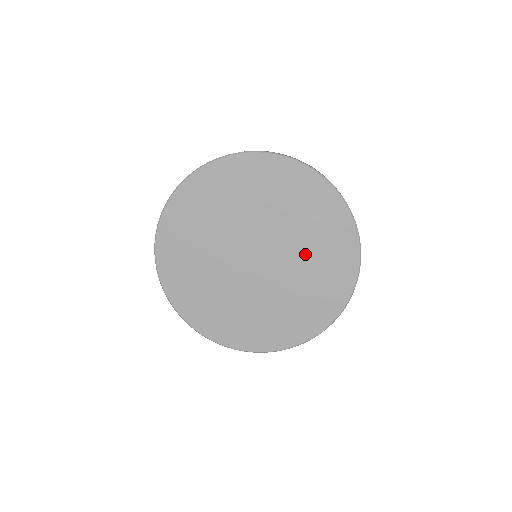
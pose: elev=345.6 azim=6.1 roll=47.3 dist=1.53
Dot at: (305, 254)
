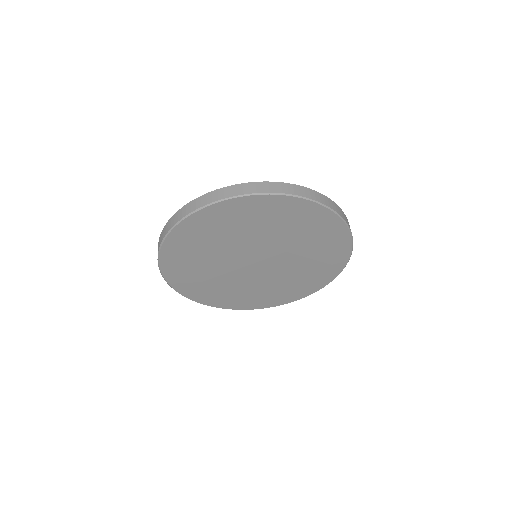
Dot at: (301, 263)
